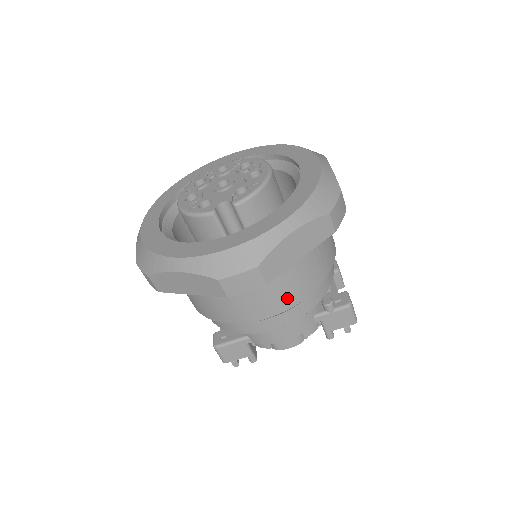
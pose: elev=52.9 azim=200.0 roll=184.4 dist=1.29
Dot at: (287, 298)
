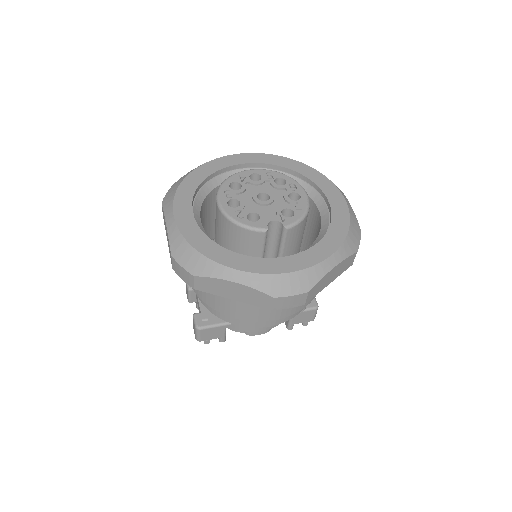
Dot at: (296, 307)
